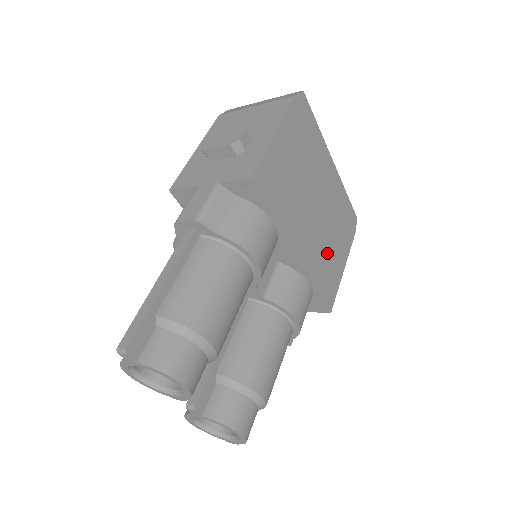
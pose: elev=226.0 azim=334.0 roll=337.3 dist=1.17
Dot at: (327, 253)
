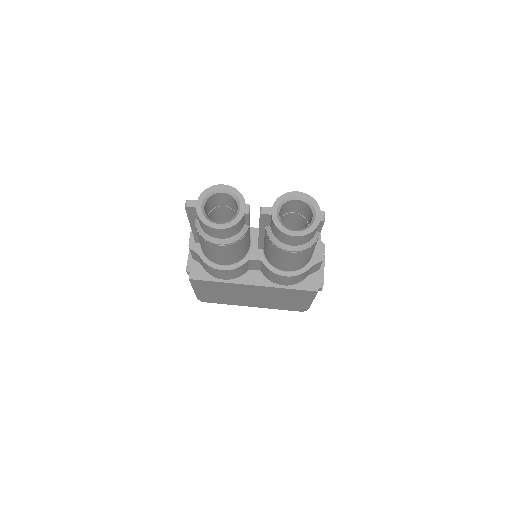
Dot at: occluded
